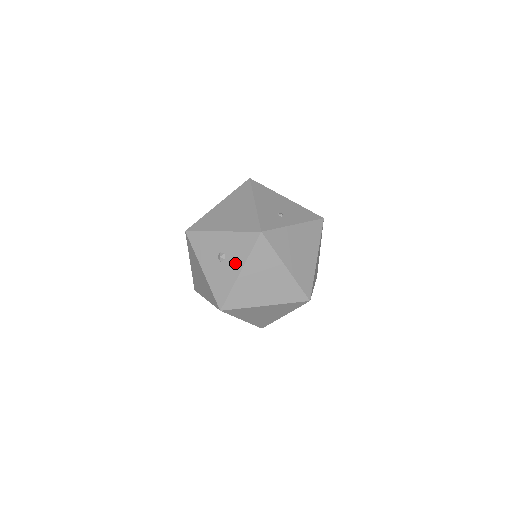
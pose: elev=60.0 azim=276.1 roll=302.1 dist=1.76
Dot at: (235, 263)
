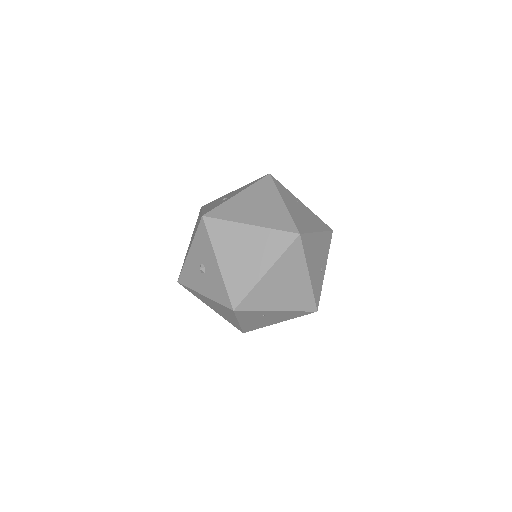
Dot at: (210, 261)
